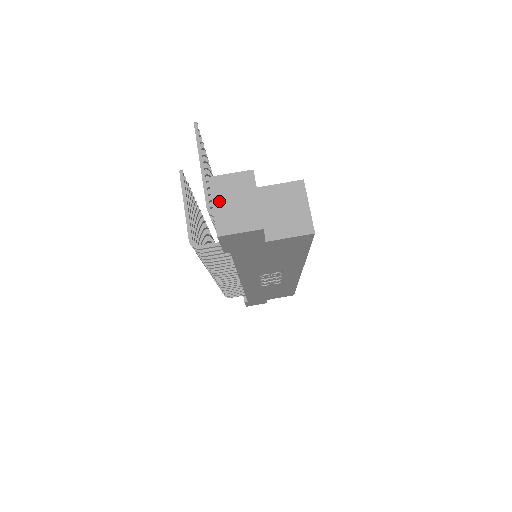
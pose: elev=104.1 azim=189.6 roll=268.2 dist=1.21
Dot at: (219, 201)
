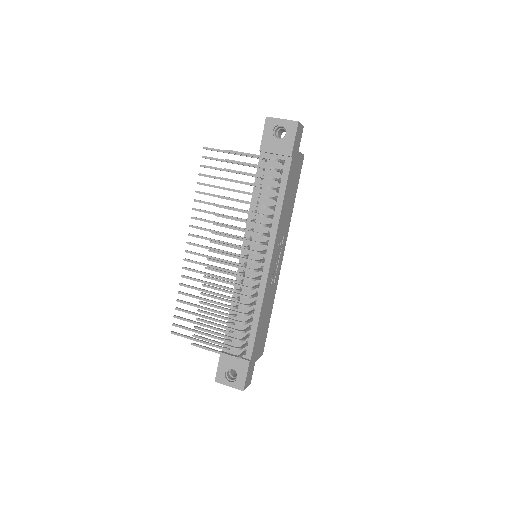
Dot at: (281, 119)
